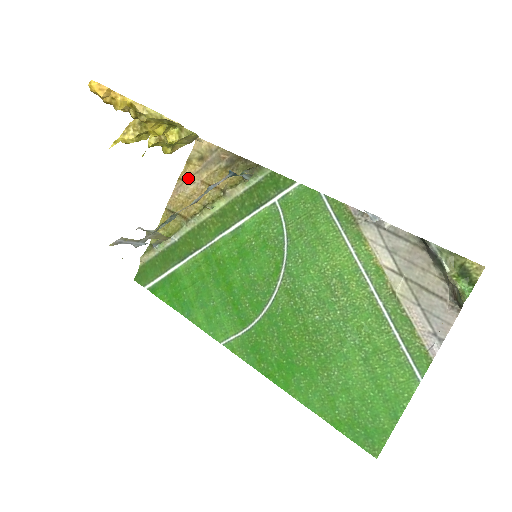
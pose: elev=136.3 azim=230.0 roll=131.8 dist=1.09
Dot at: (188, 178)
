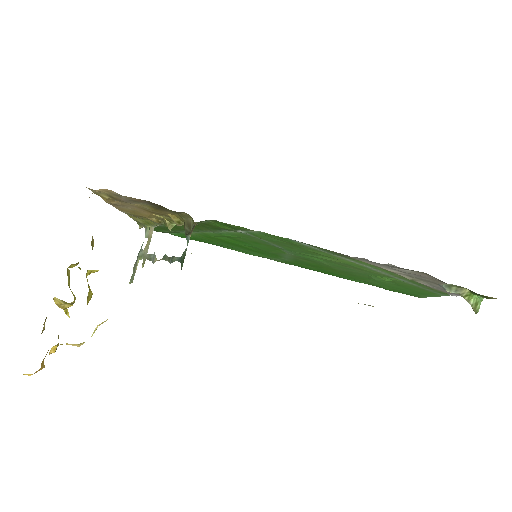
Dot at: (116, 203)
